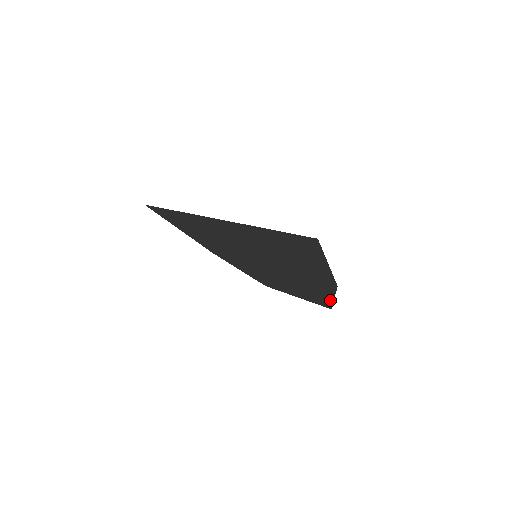
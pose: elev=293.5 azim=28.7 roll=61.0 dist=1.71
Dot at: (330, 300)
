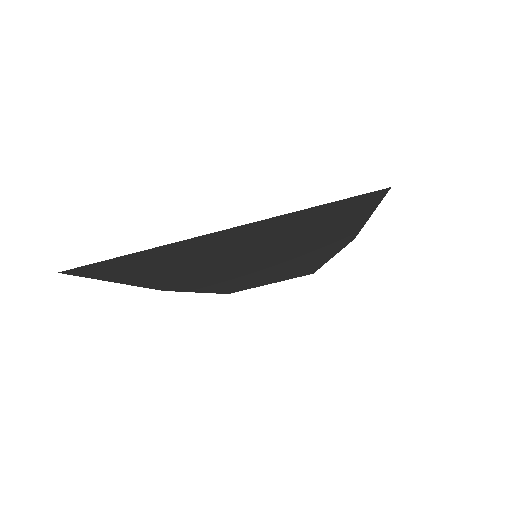
Dot at: (323, 262)
